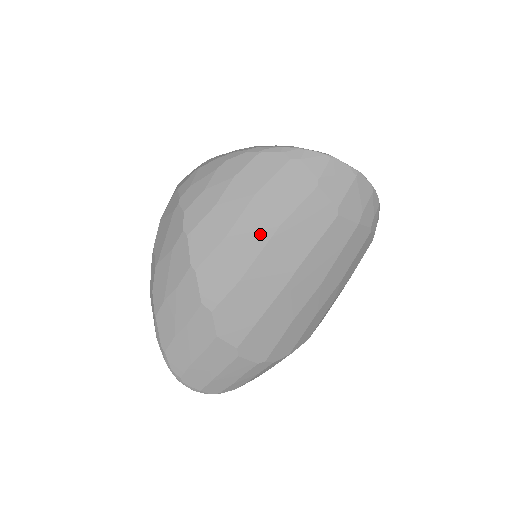
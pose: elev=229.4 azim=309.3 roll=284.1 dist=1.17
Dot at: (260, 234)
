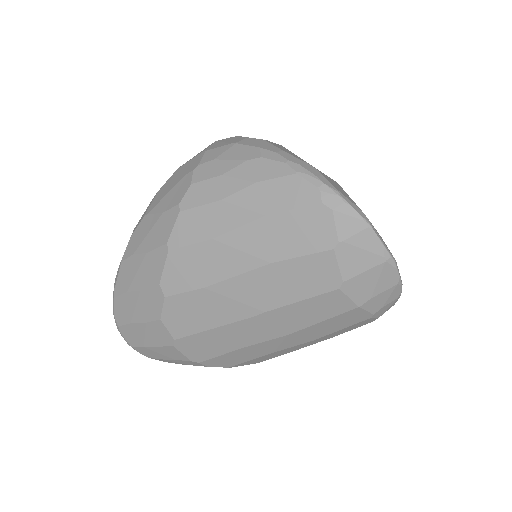
Dot at: (247, 258)
